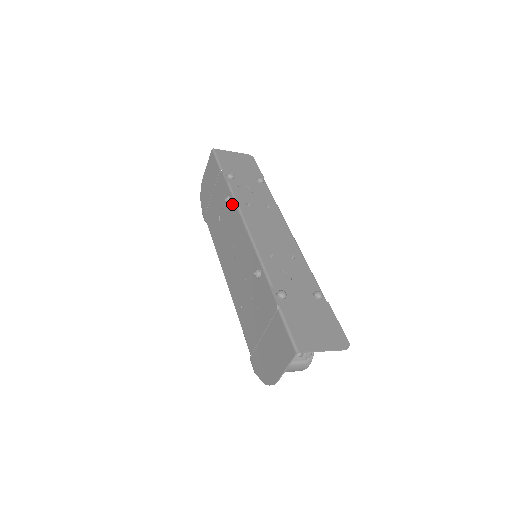
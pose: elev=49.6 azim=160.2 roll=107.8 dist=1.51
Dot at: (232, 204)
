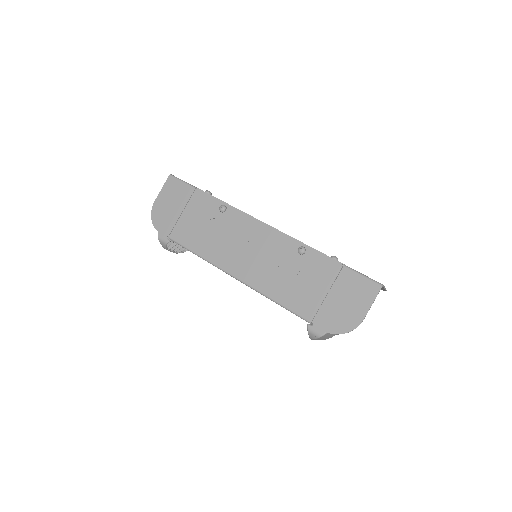
Dot at: (232, 210)
